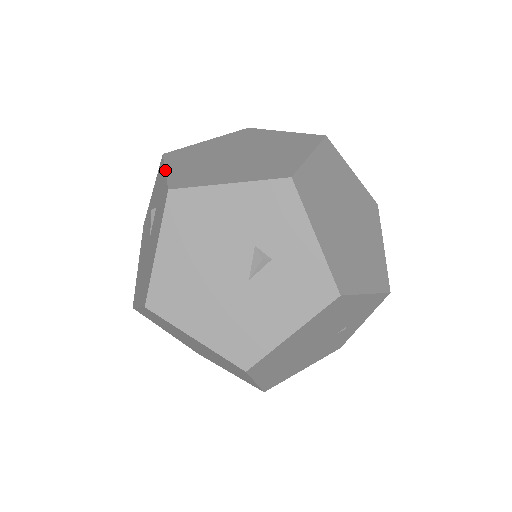
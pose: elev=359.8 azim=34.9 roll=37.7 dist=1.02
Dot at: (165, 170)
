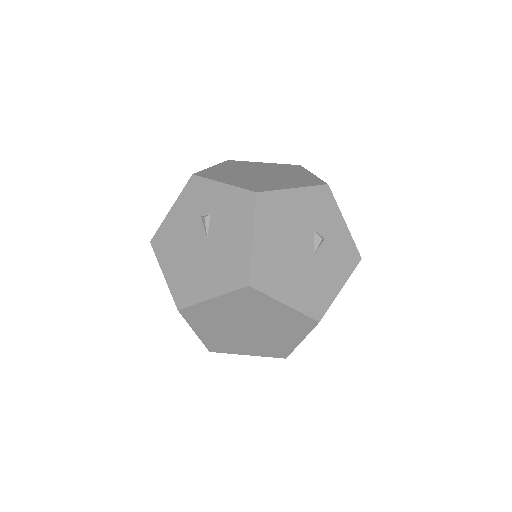
Dot at: (224, 183)
